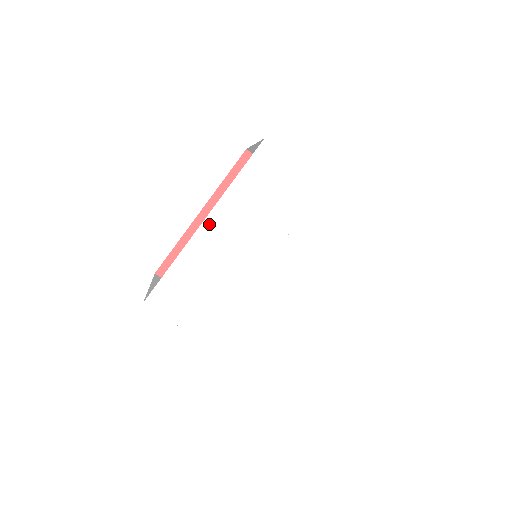
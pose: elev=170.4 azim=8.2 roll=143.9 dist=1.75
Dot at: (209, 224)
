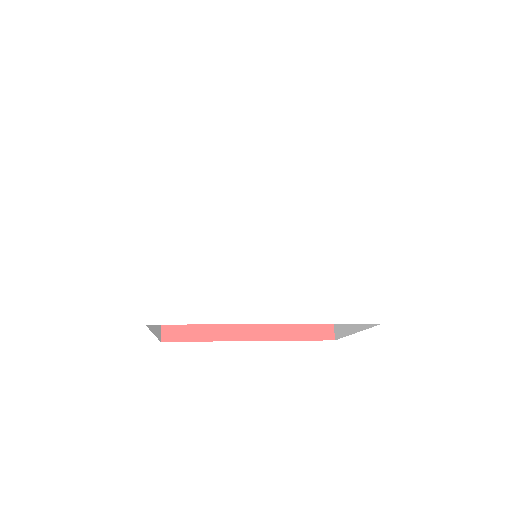
Dot at: (265, 160)
